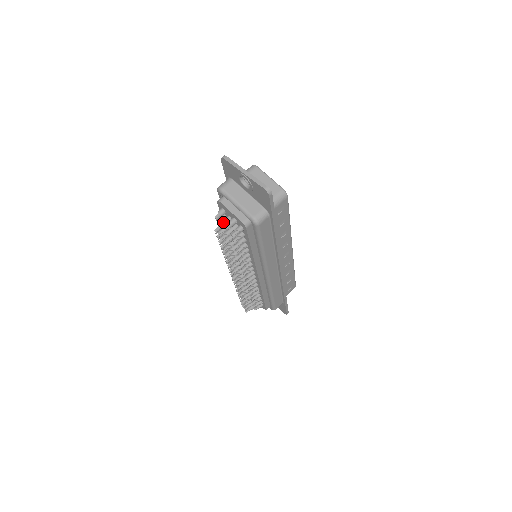
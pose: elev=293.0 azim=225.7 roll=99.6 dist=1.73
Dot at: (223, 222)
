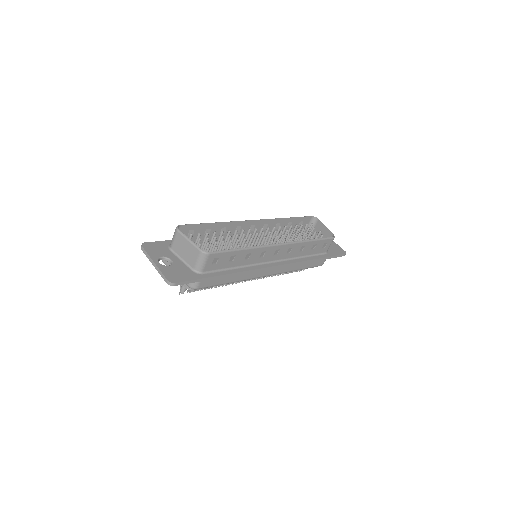
Dot at: occluded
